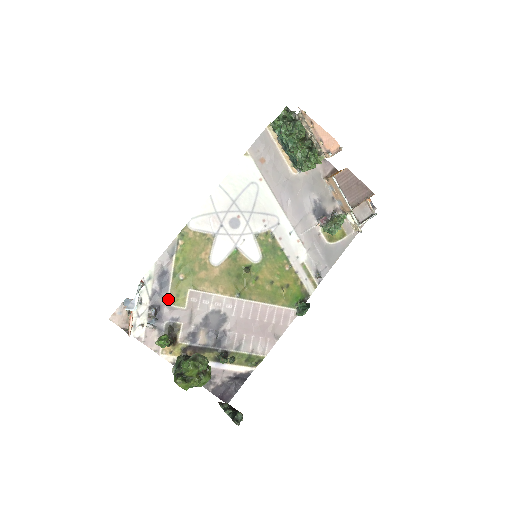
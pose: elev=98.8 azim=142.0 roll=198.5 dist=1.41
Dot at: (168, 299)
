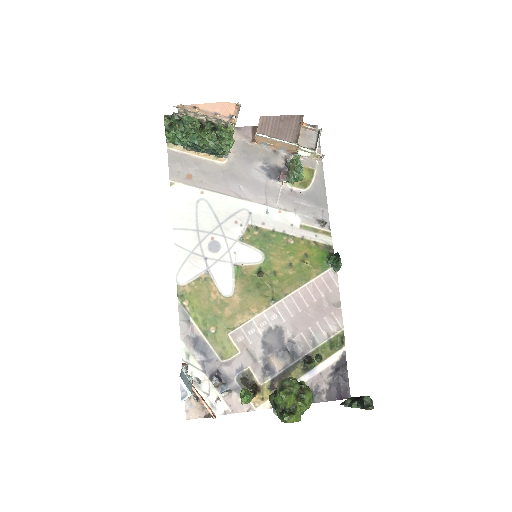
Dot at: (219, 358)
